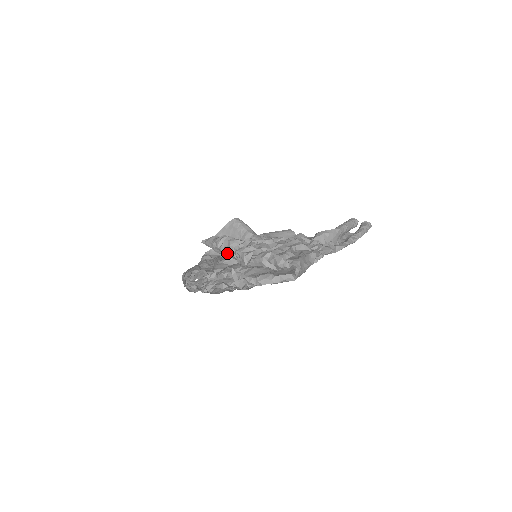
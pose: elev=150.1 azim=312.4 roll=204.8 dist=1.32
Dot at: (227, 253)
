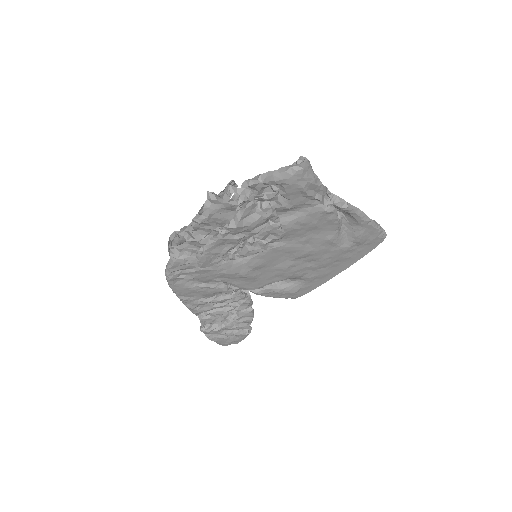
Dot at: occluded
